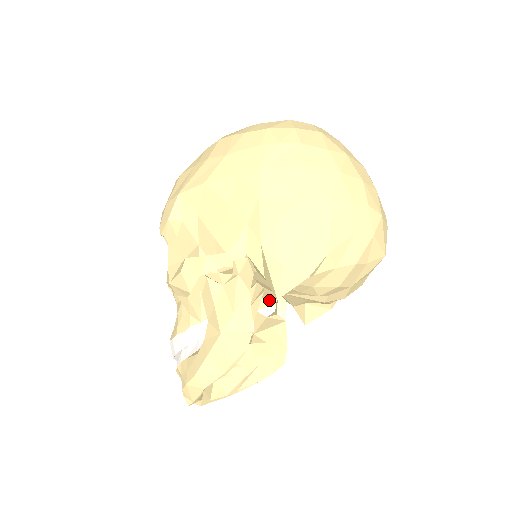
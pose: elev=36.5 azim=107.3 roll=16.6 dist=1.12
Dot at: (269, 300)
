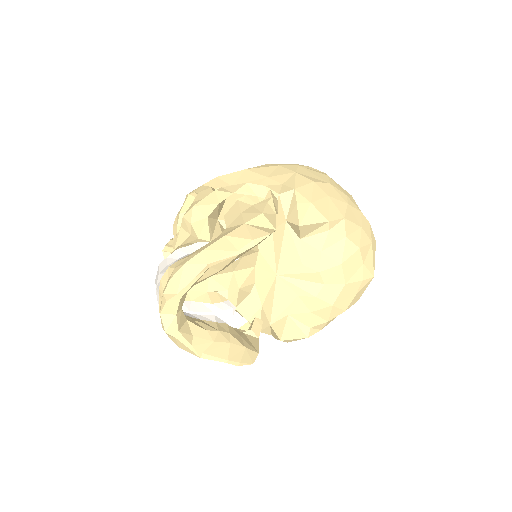
Dot at: (239, 329)
